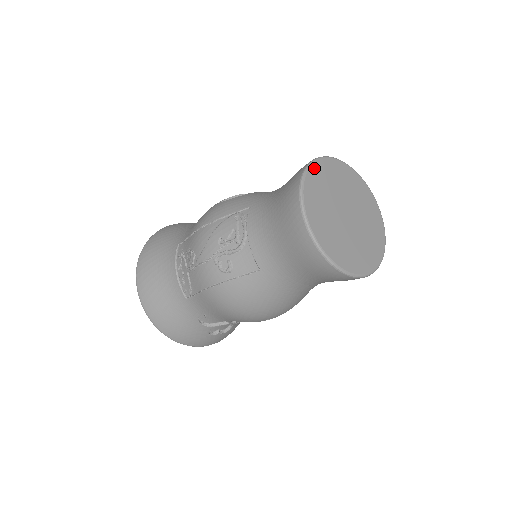
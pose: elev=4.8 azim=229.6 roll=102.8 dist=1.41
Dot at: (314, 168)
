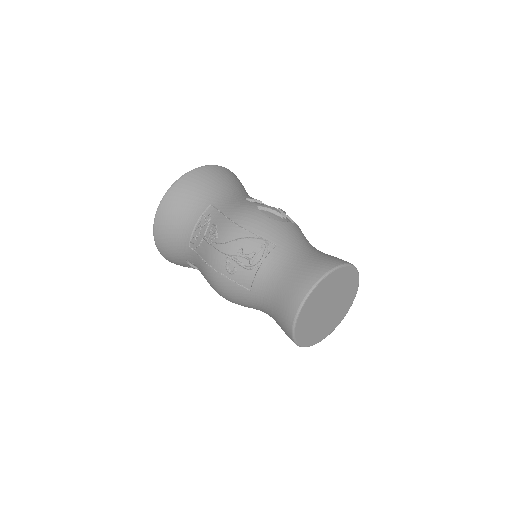
Dot at: (333, 274)
